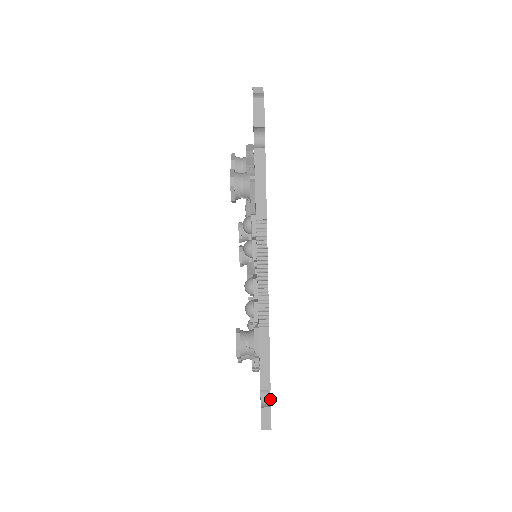
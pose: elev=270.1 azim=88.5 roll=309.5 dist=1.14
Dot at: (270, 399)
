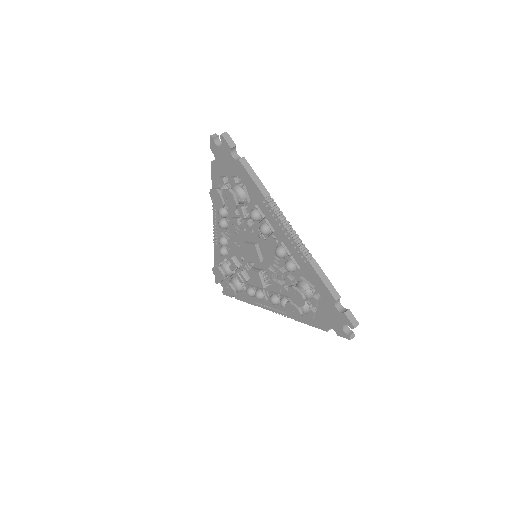
Dot at: (343, 307)
